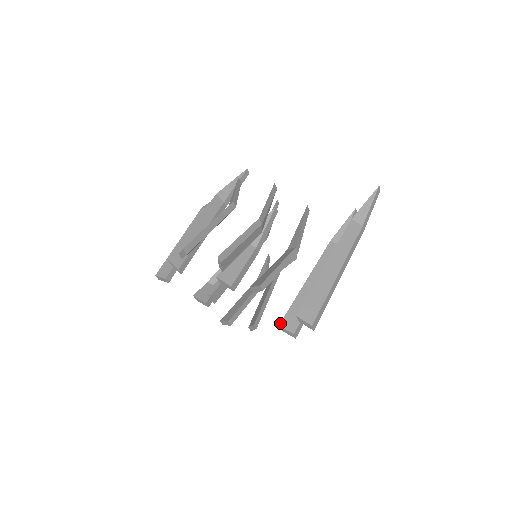
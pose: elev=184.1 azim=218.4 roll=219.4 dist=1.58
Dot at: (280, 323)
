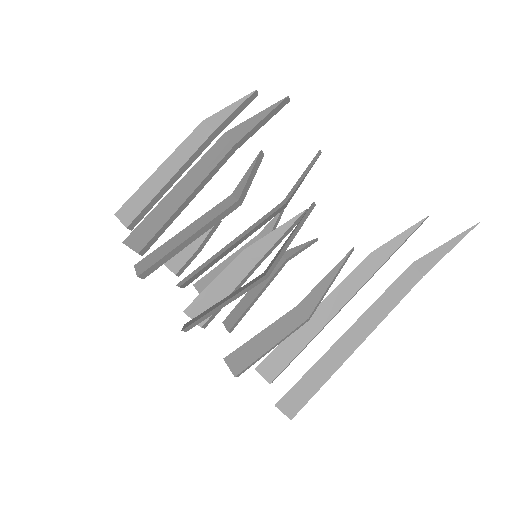
Dot at: (257, 366)
